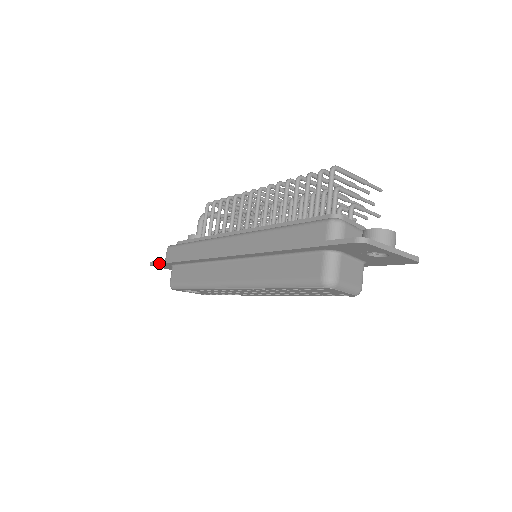
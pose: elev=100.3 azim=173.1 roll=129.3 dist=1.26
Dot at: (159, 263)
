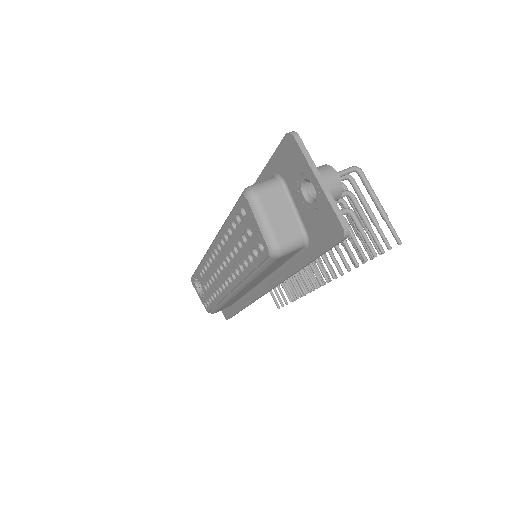
Dot at: occluded
